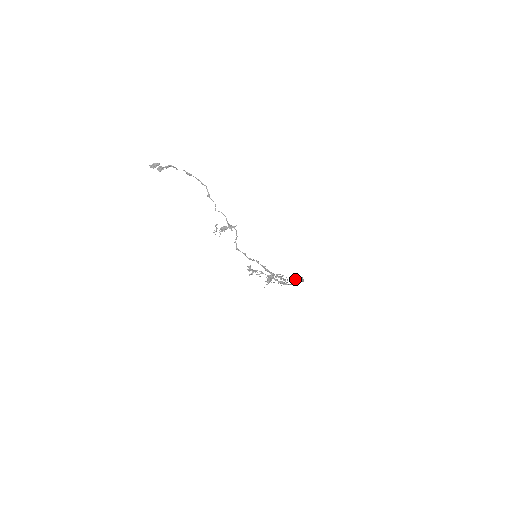
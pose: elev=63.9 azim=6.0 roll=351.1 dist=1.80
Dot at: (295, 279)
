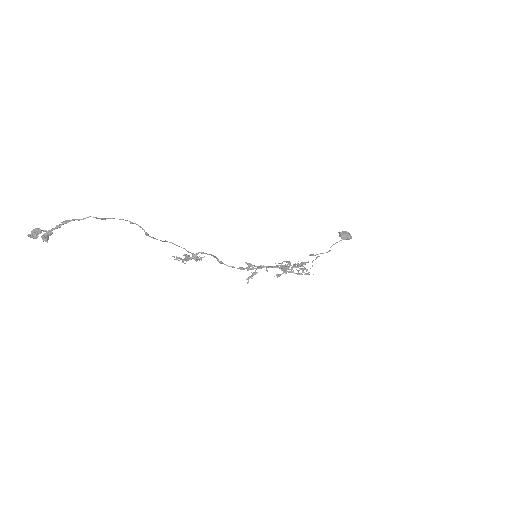
Dot at: (339, 236)
